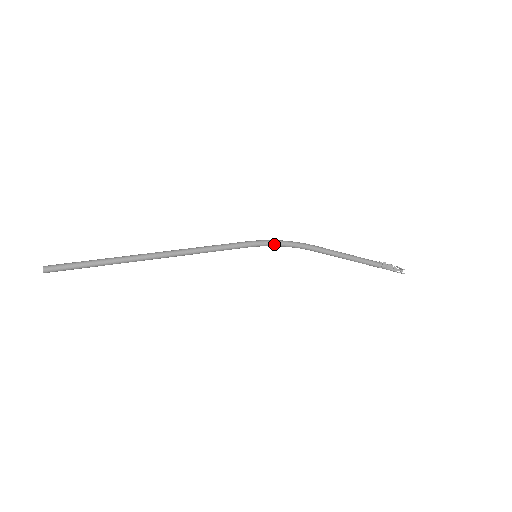
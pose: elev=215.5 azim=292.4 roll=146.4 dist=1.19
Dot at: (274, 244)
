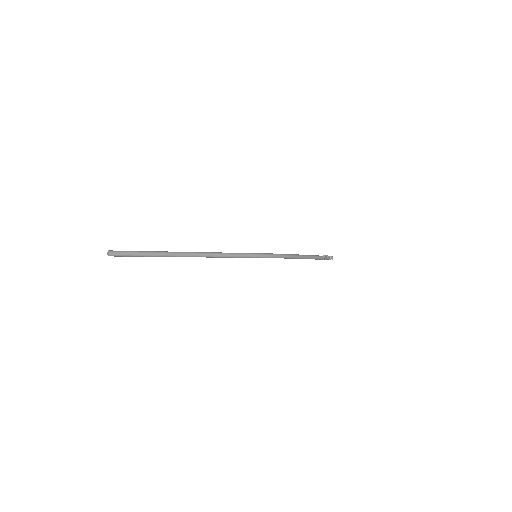
Dot at: occluded
